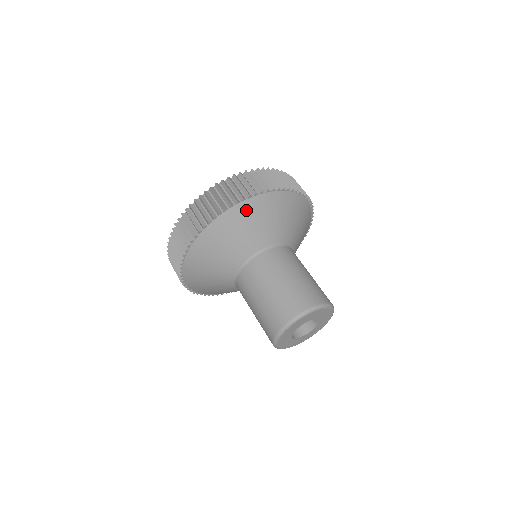
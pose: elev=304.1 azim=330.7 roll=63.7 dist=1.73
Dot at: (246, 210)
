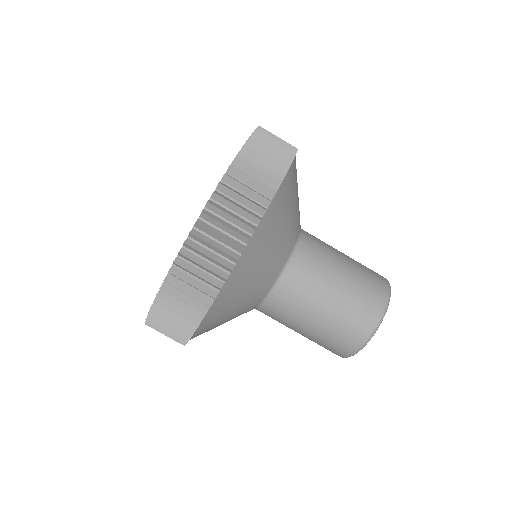
Dot at: (215, 314)
